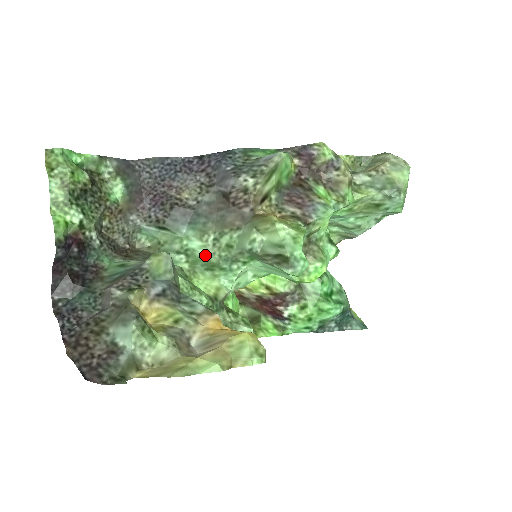
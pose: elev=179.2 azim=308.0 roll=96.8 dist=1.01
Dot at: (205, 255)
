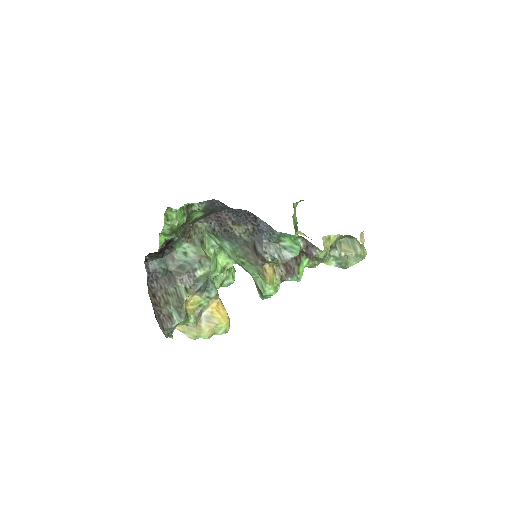
Dot at: (230, 255)
